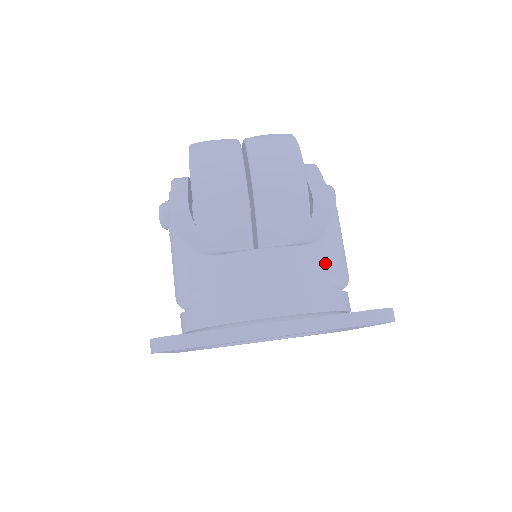
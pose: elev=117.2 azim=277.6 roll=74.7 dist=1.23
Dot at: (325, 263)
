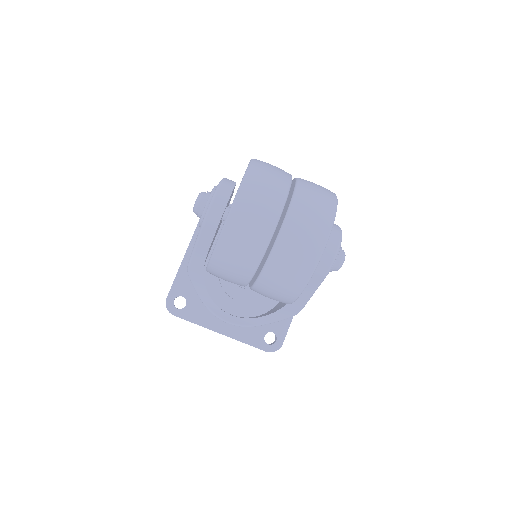
Dot at: occluded
